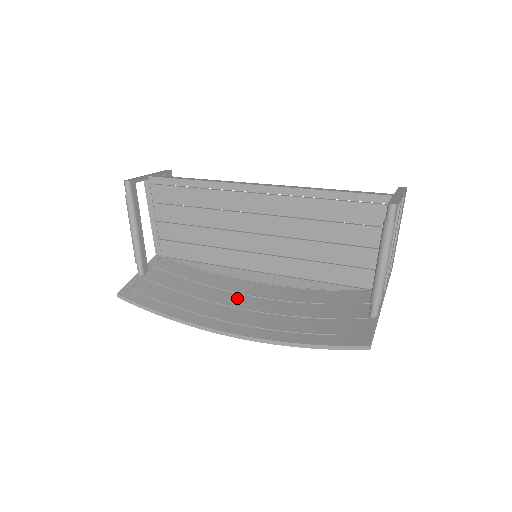
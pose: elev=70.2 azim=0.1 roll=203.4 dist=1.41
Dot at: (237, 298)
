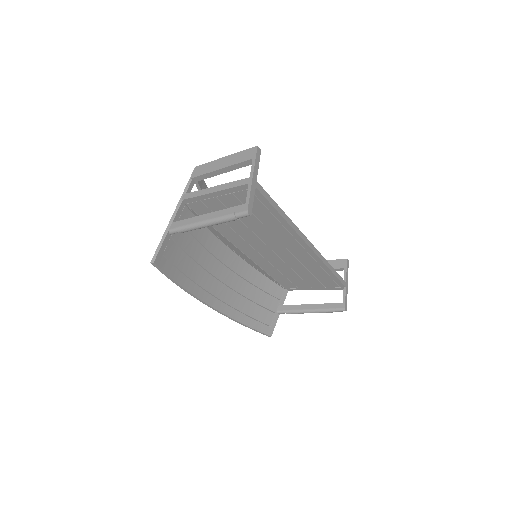
Dot at: (221, 269)
